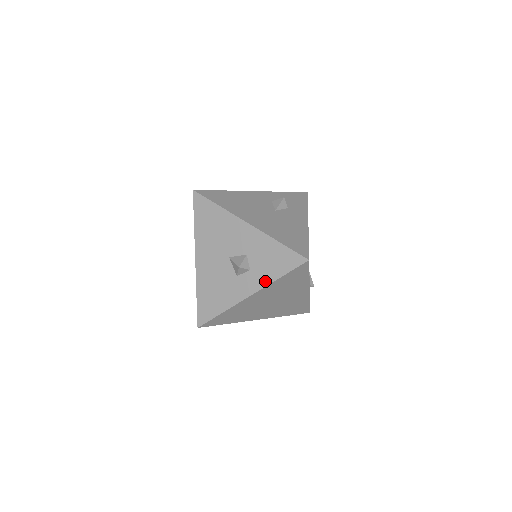
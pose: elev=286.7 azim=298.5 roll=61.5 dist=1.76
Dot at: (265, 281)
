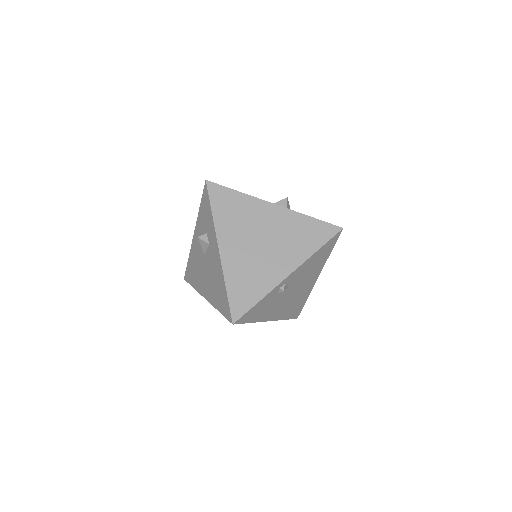
Dot at: occluded
